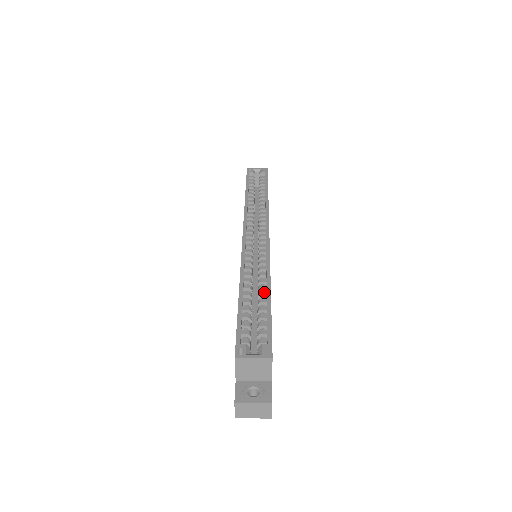
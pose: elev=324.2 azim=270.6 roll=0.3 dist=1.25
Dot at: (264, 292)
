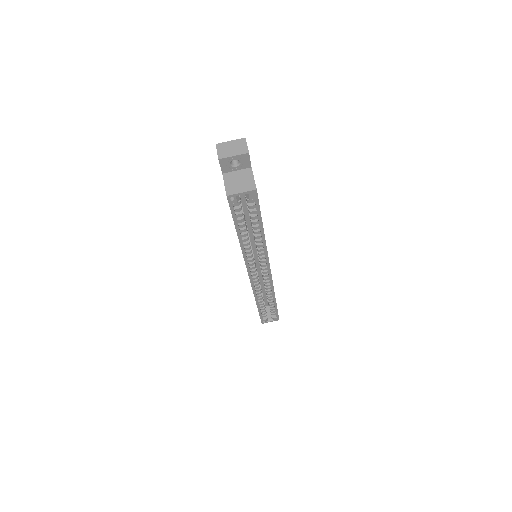
Dot at: occluded
